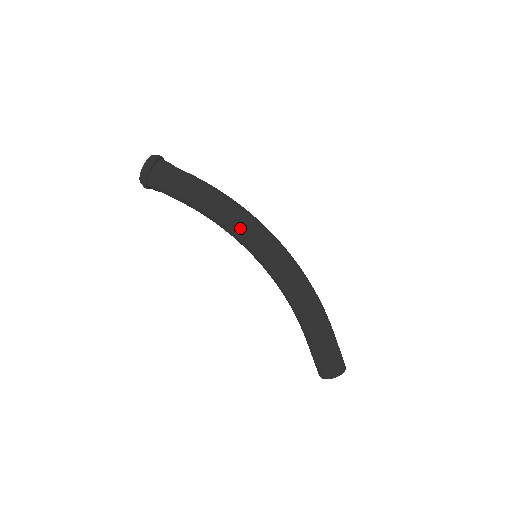
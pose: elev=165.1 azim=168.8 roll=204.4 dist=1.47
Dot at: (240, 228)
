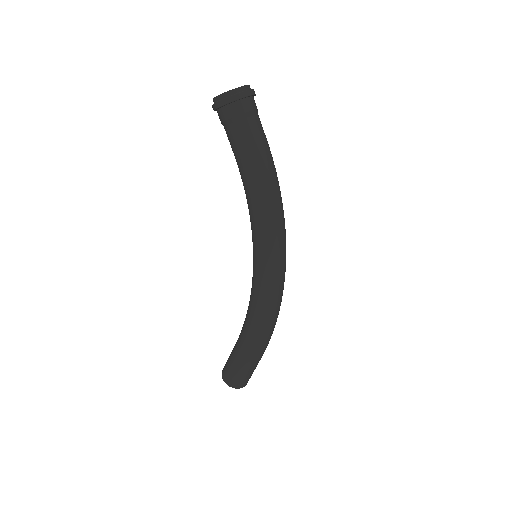
Dot at: (263, 230)
